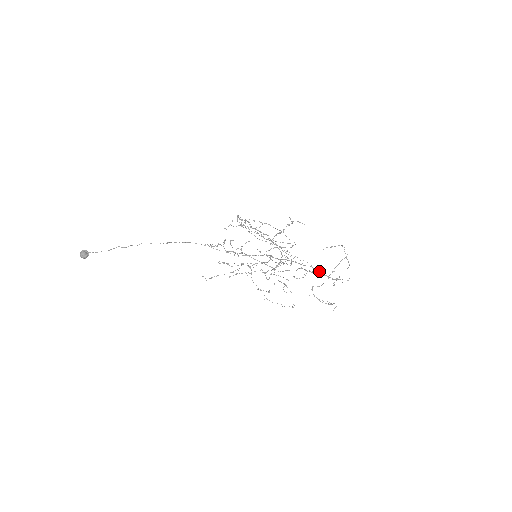
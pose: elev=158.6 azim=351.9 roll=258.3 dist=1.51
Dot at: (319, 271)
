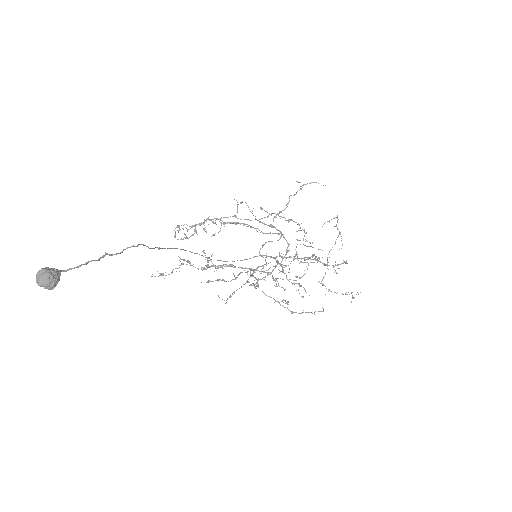
Dot at: occluded
